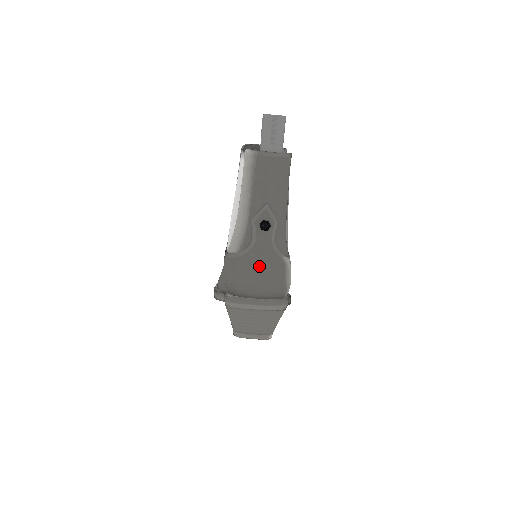
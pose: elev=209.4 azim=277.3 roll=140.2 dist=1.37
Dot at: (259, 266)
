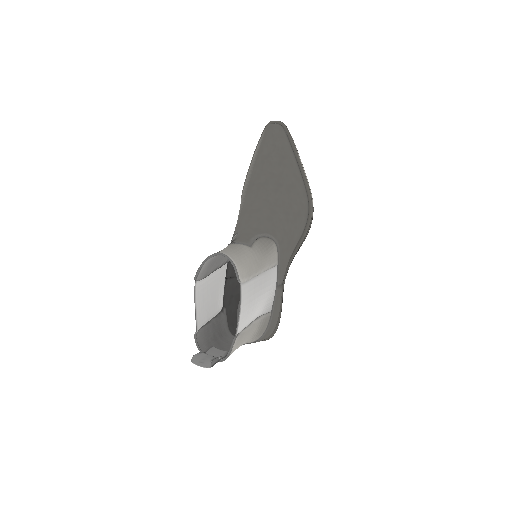
Dot at: occluded
